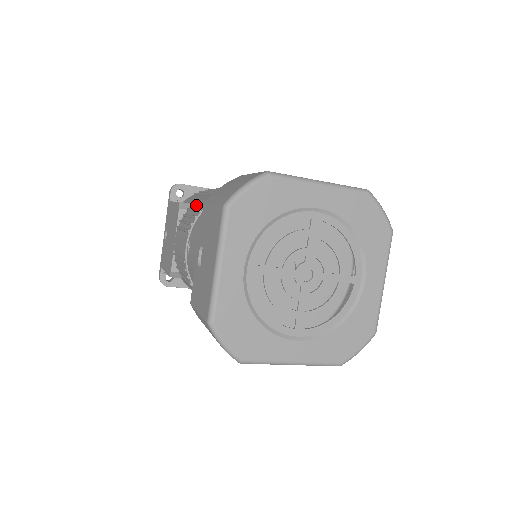
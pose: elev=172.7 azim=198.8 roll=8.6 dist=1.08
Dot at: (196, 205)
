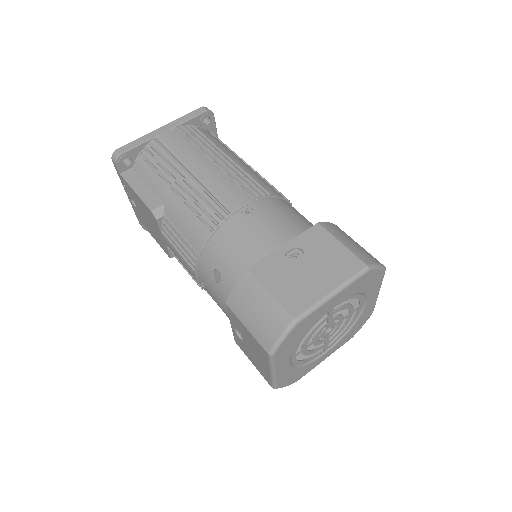
Dot at: (178, 223)
